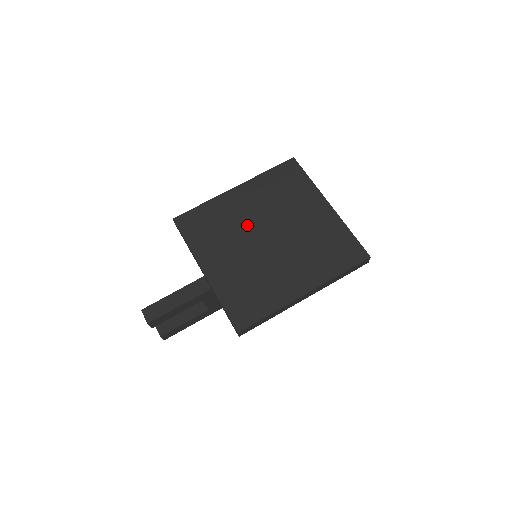
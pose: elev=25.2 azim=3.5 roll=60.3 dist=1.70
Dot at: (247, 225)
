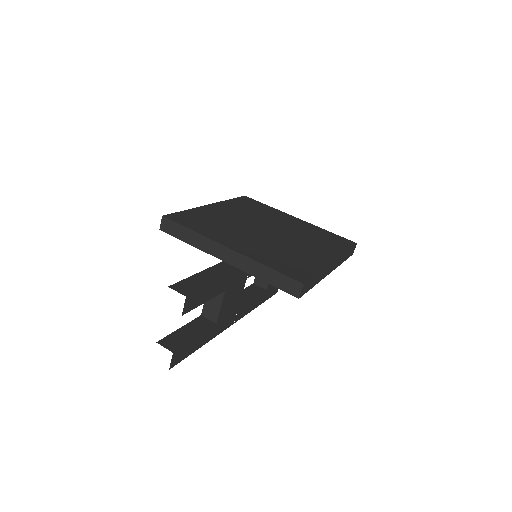
Dot at: (242, 223)
